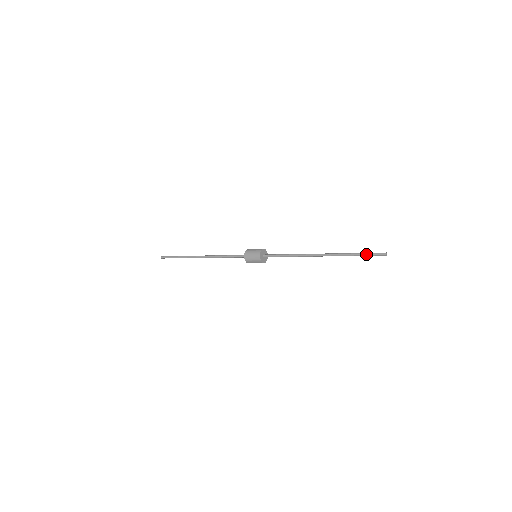
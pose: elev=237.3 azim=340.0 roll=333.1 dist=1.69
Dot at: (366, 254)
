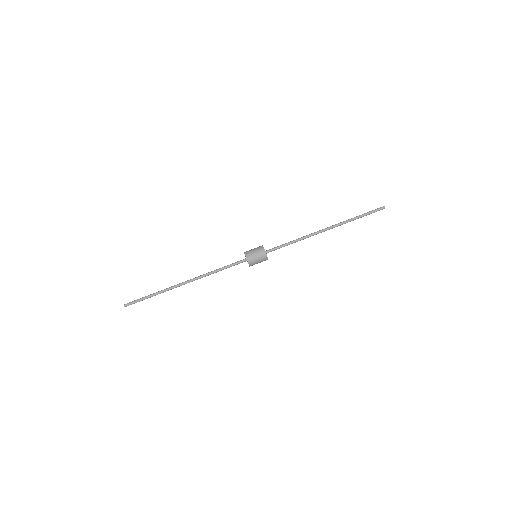
Dot at: (368, 213)
